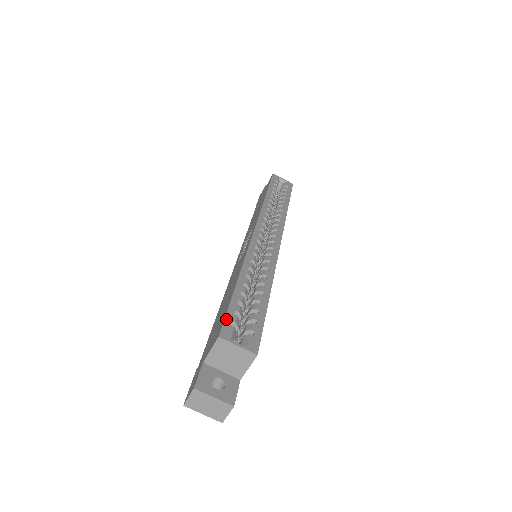
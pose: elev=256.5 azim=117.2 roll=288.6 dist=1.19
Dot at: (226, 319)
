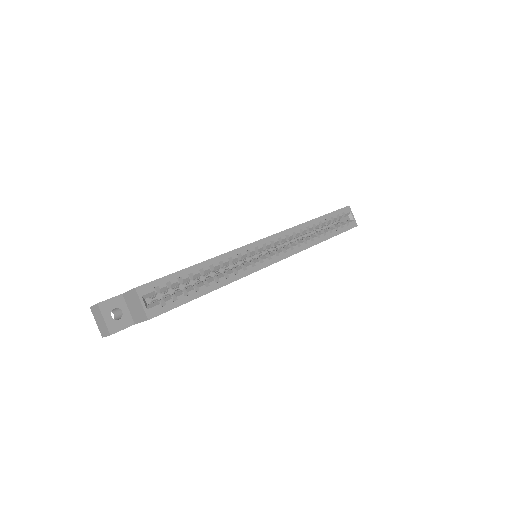
Dot at: (155, 281)
